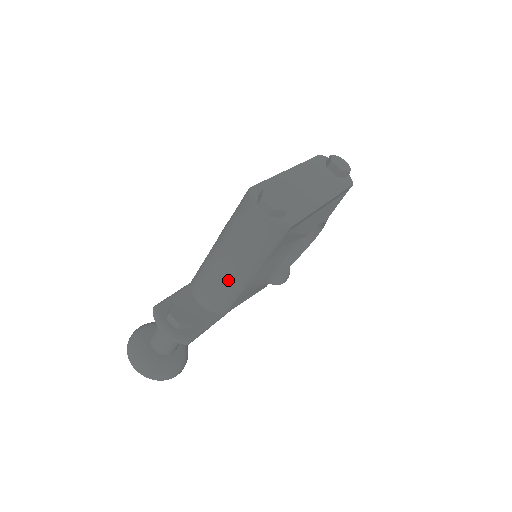
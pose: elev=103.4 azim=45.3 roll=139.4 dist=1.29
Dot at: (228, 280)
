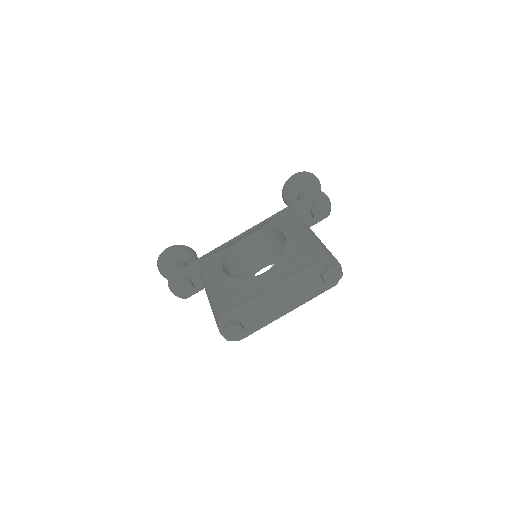
Dot at: occluded
